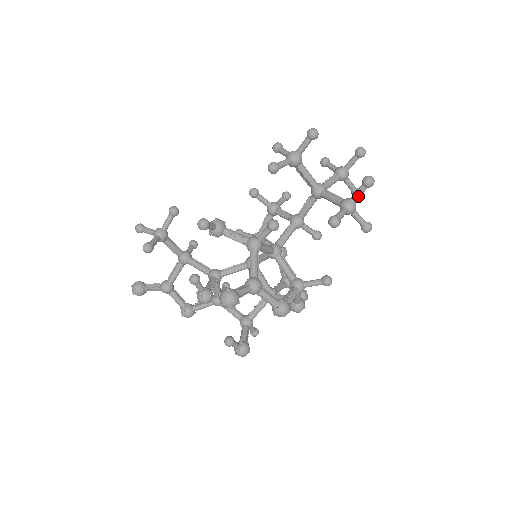
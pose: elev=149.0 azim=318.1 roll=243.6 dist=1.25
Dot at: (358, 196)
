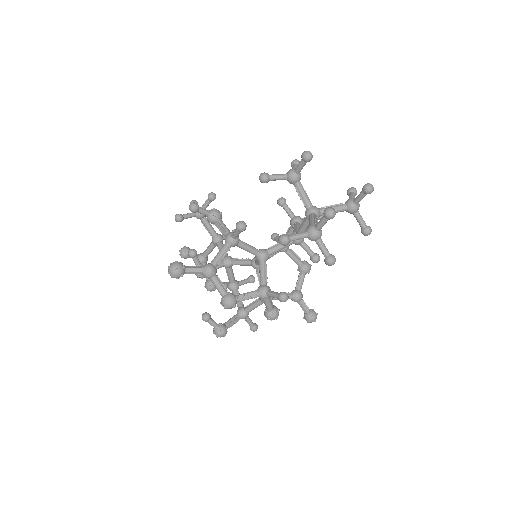
Dot at: (320, 225)
